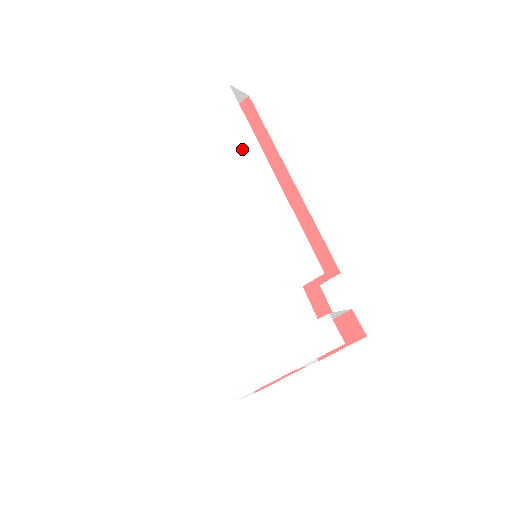
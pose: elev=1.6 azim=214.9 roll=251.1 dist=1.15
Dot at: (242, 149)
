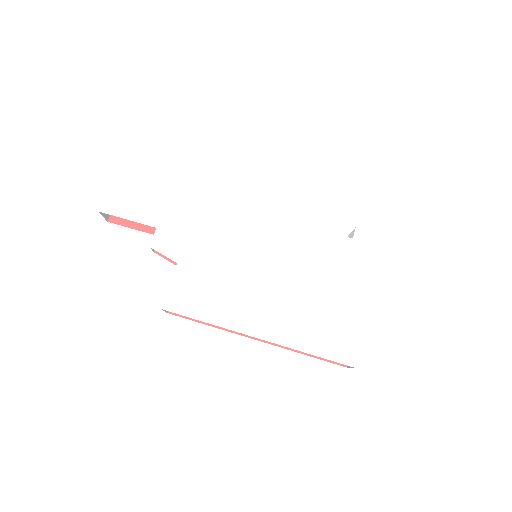
Dot at: (180, 182)
